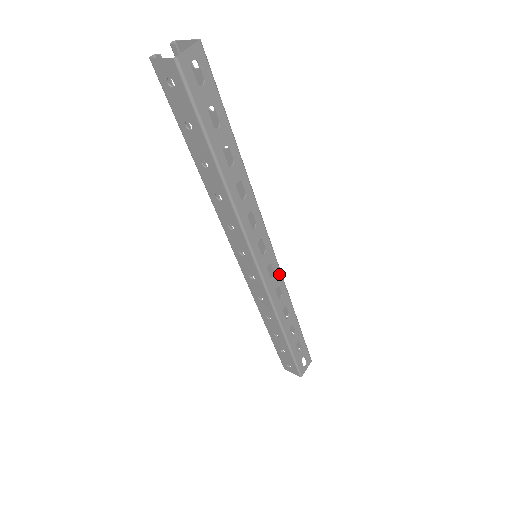
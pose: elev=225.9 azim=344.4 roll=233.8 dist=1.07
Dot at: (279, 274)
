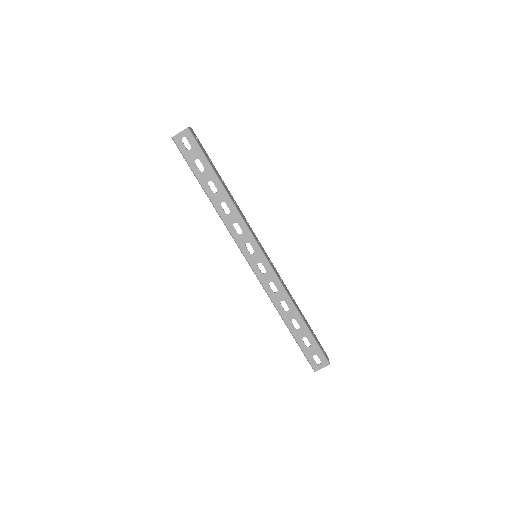
Dot at: (272, 273)
